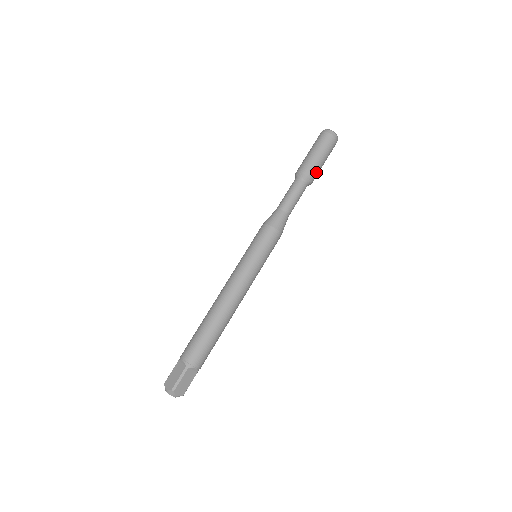
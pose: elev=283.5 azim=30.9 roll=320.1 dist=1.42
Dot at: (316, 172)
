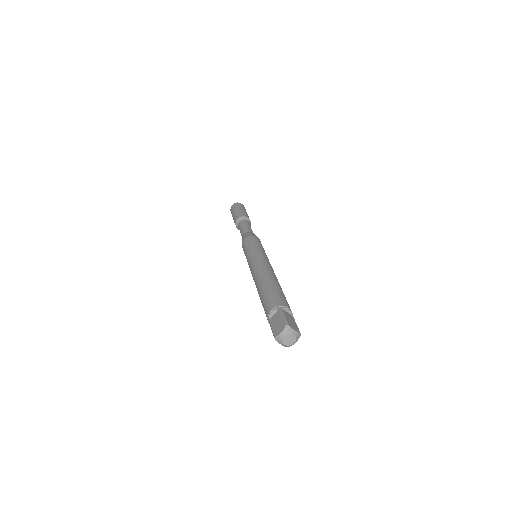
Dot at: occluded
